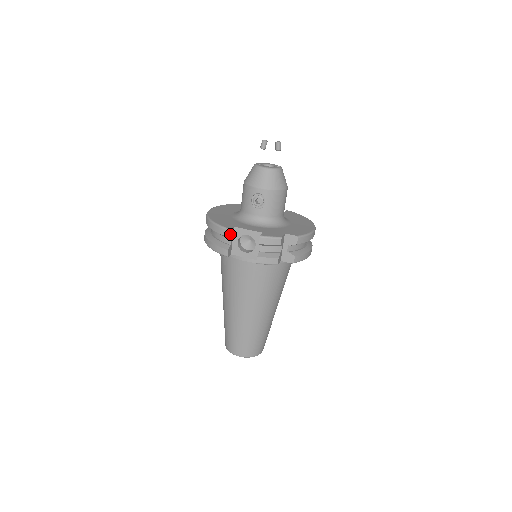
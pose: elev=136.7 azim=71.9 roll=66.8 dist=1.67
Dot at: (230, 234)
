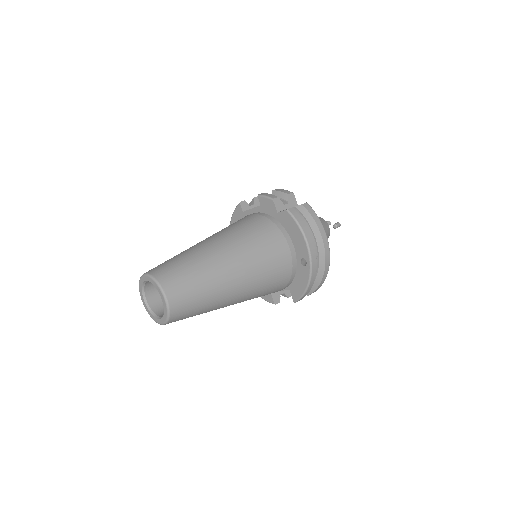
Dot at: (257, 199)
